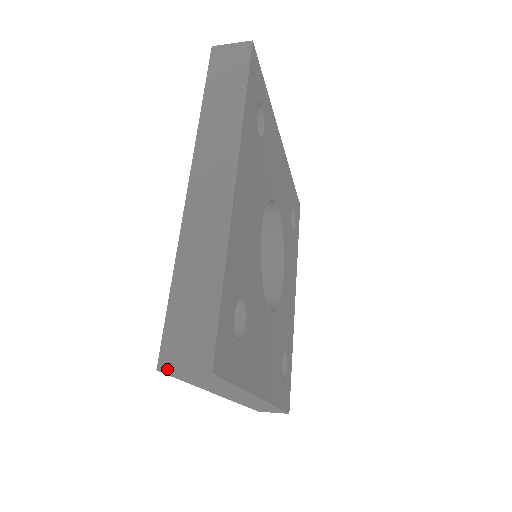
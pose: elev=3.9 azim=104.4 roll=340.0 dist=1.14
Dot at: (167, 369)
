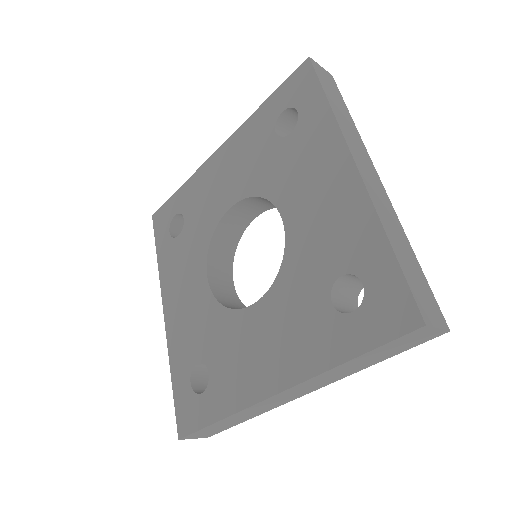
Dot at: (431, 325)
